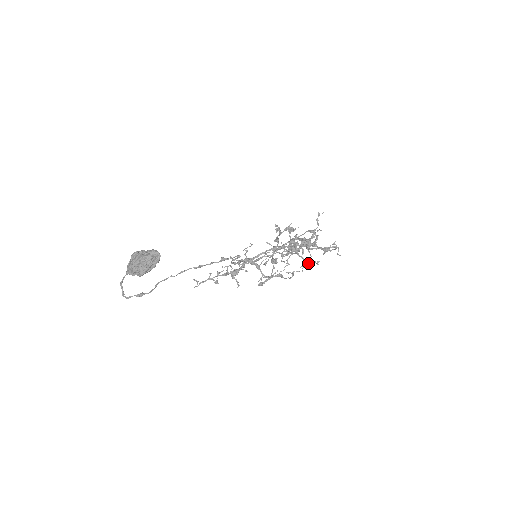
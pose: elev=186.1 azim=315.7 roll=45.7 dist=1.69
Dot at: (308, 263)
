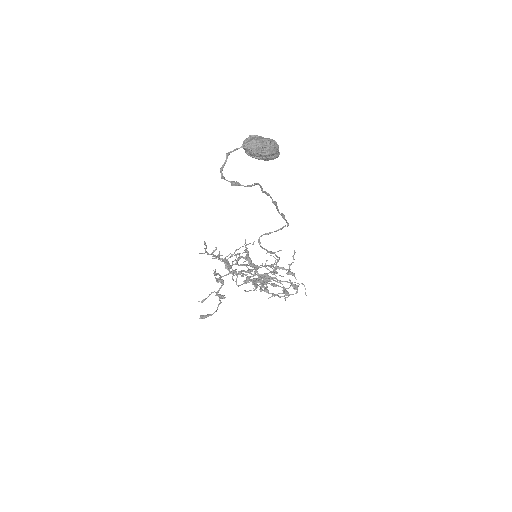
Dot at: (286, 290)
